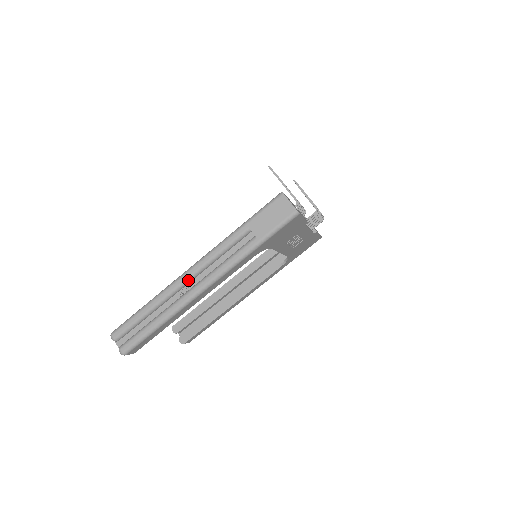
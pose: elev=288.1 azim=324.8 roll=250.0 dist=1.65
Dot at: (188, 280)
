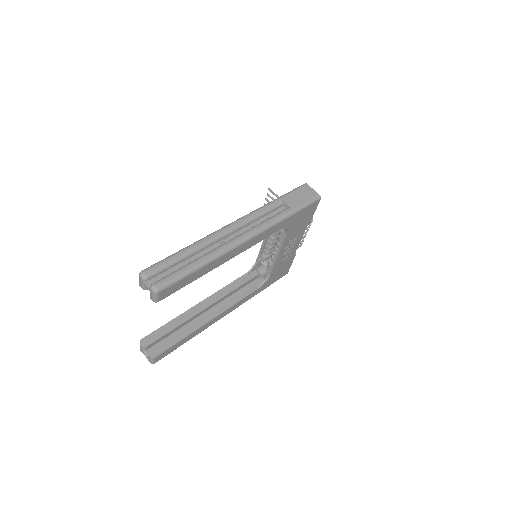
Dot at: (230, 232)
